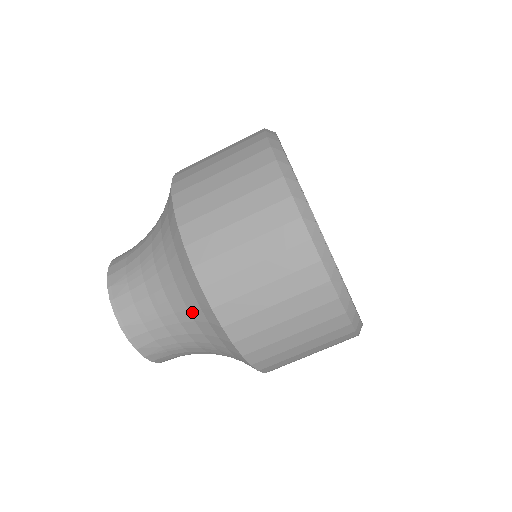
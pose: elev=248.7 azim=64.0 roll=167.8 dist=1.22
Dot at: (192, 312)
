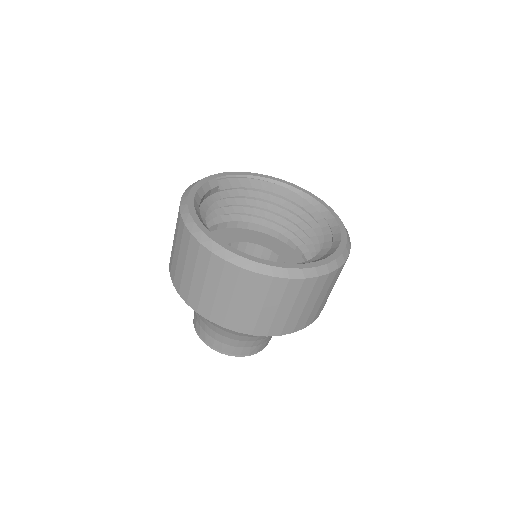
Dot at: occluded
